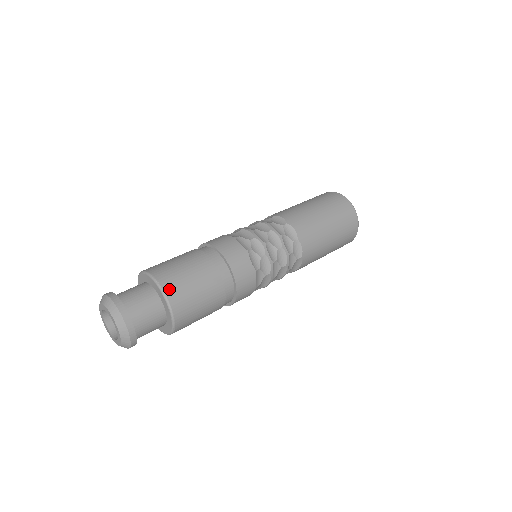
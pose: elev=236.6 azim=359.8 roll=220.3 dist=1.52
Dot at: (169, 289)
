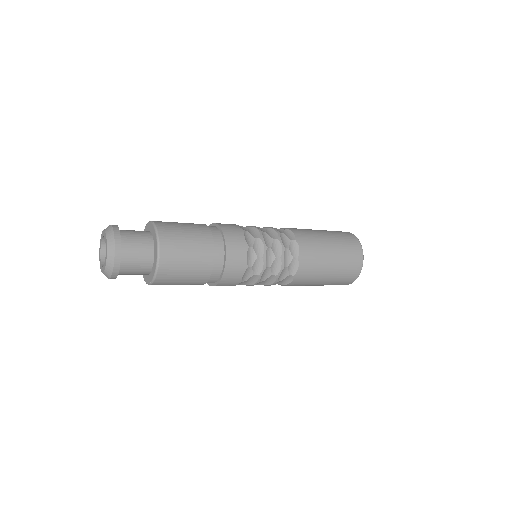
Dot at: (162, 228)
